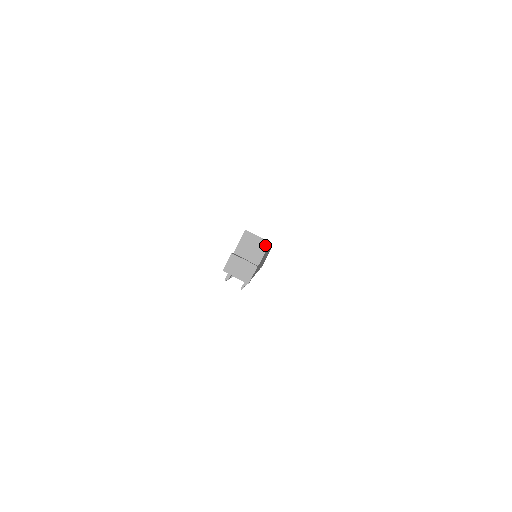
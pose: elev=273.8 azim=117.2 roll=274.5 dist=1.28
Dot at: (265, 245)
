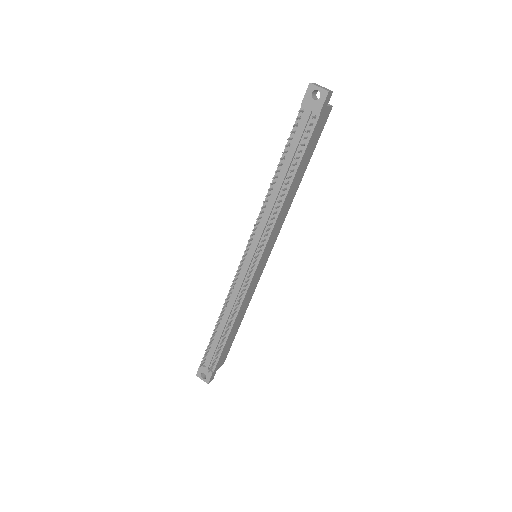
Dot at: (330, 105)
